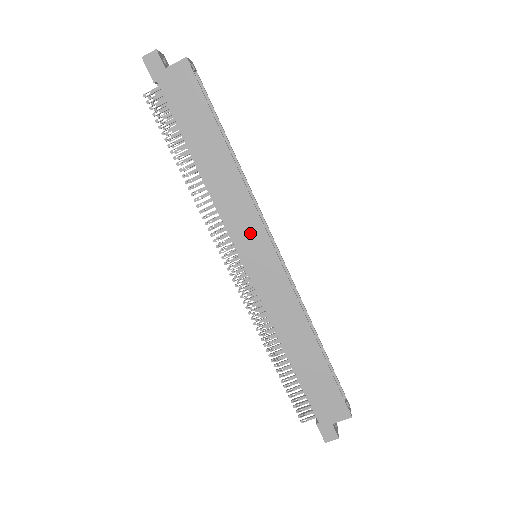
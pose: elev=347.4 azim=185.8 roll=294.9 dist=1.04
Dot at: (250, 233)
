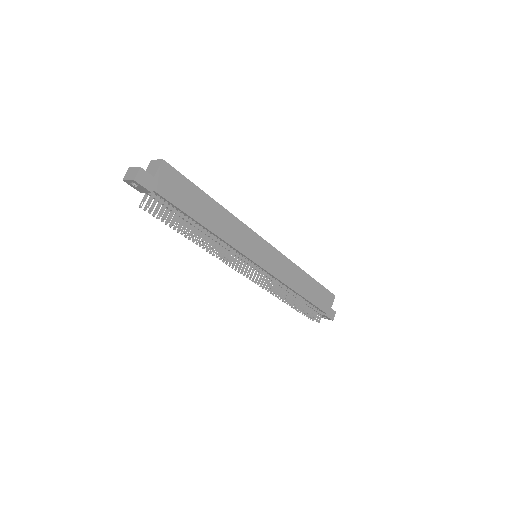
Dot at: (253, 244)
